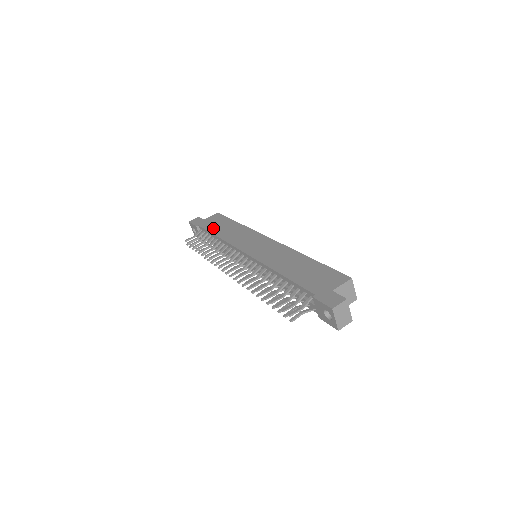
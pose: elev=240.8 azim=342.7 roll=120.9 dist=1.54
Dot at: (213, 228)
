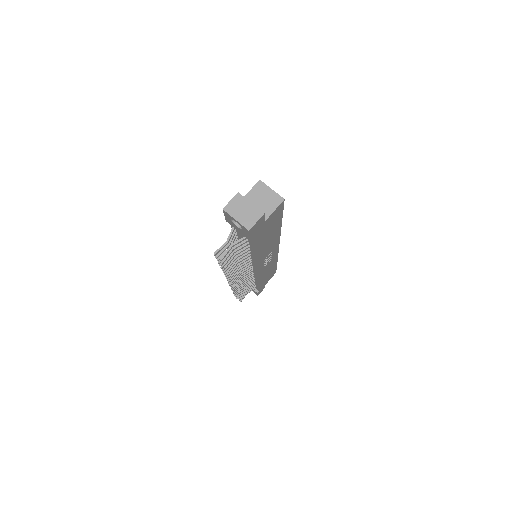
Dot at: occluded
